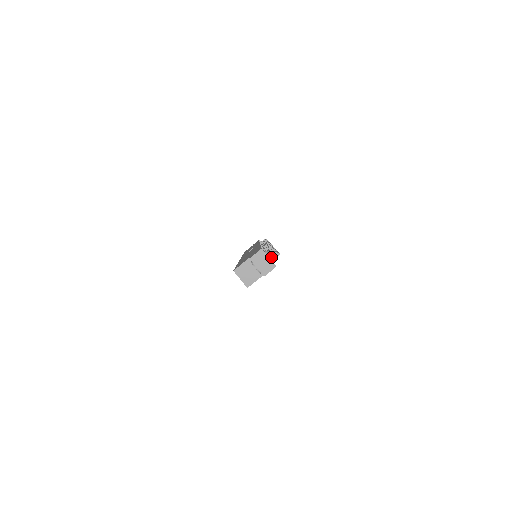
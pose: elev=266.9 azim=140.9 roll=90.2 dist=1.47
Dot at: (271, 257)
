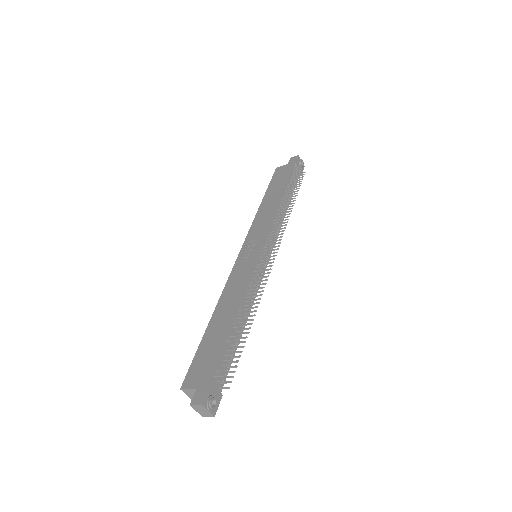
Dot at: (211, 410)
